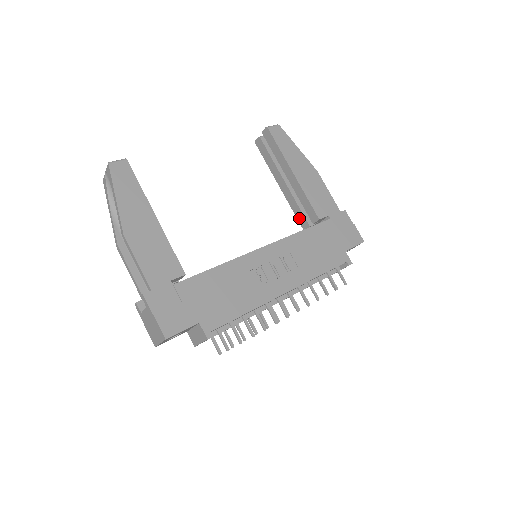
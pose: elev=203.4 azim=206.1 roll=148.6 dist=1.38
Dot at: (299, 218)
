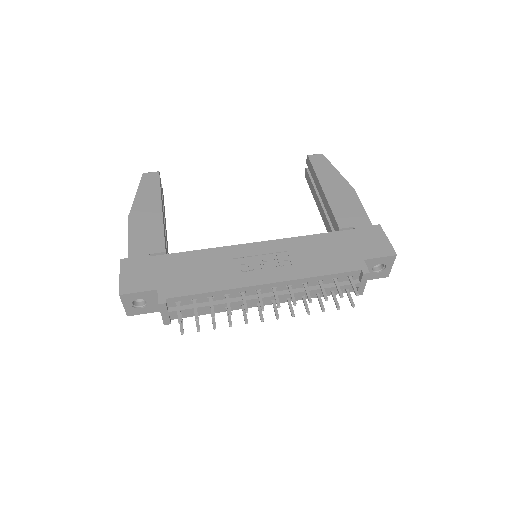
Dot at: occluded
